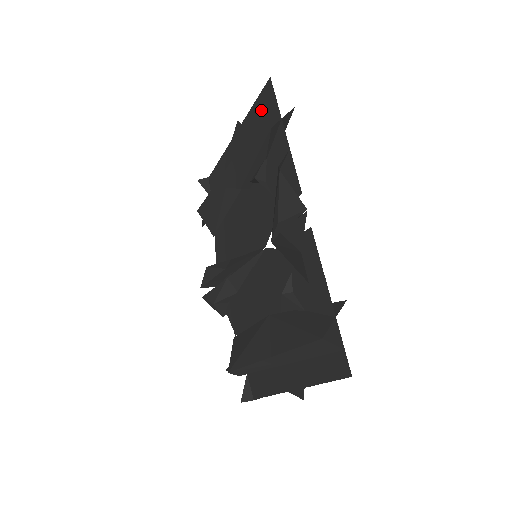
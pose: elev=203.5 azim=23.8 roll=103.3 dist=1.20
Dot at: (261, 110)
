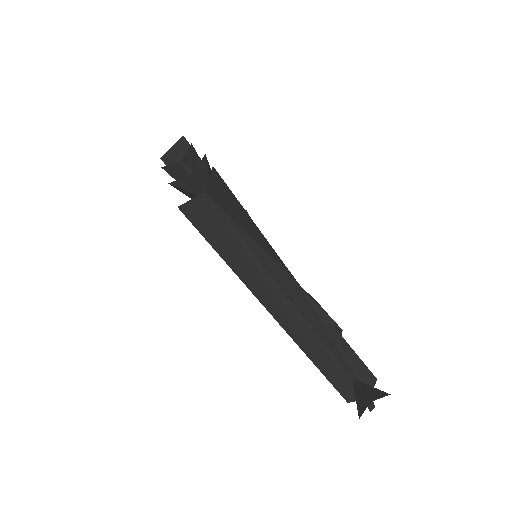
Dot at: occluded
